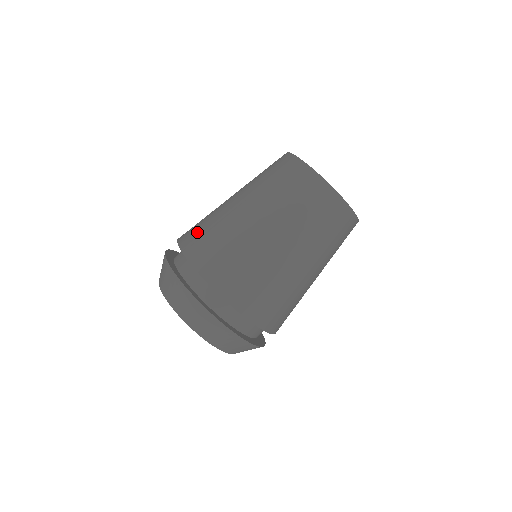
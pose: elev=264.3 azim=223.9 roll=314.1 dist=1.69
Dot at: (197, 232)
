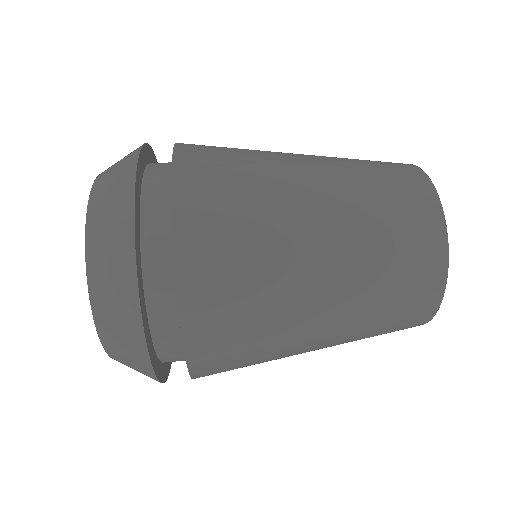
Dot at: (216, 151)
